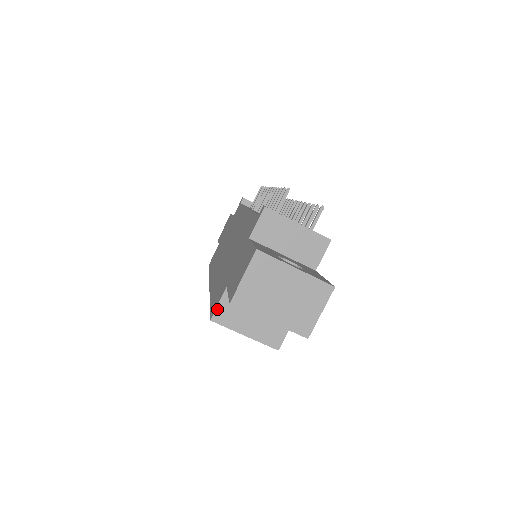
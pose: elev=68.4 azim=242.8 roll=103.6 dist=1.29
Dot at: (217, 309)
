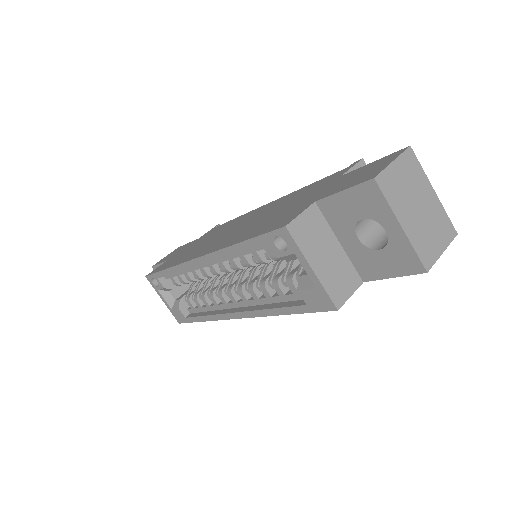
Dot at: (297, 218)
